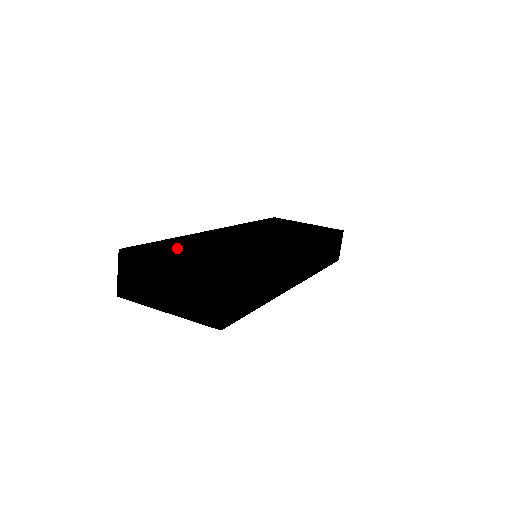
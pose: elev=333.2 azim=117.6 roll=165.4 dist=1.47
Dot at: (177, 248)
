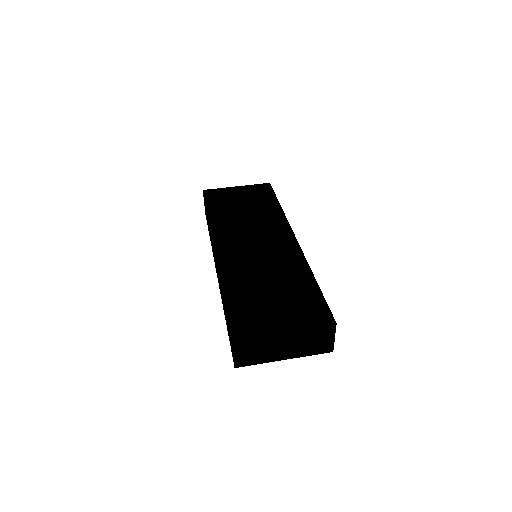
Dot at: (253, 306)
